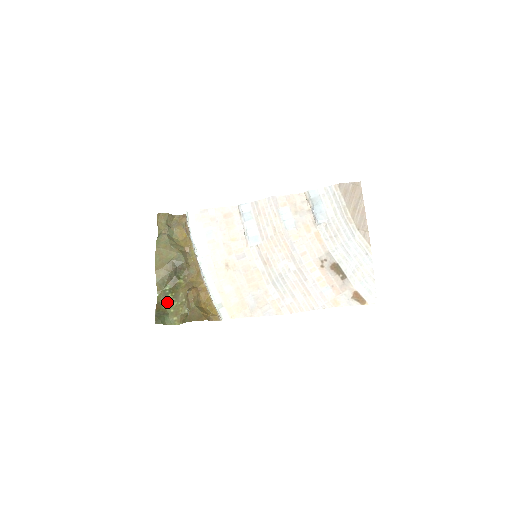
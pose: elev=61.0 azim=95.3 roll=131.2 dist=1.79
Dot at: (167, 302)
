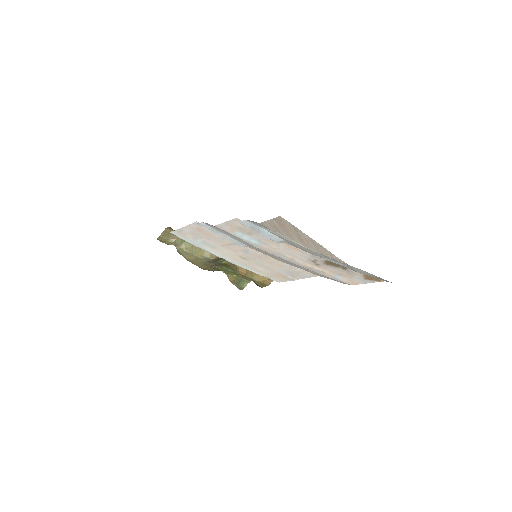
Dot at: (233, 273)
